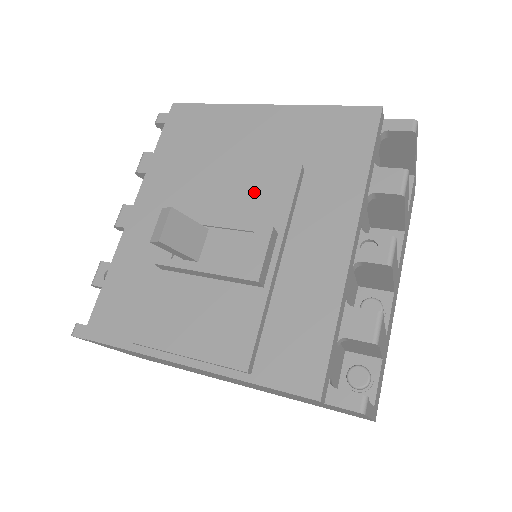
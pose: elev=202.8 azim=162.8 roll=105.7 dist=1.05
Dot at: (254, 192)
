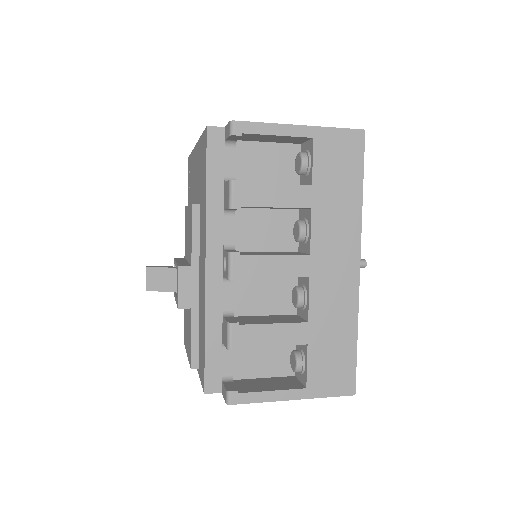
Dot at: (189, 231)
